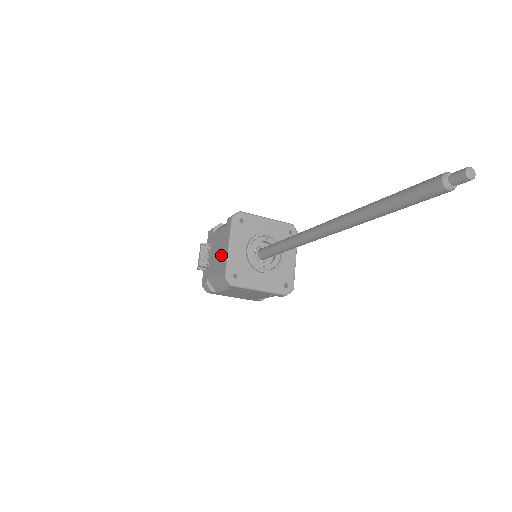
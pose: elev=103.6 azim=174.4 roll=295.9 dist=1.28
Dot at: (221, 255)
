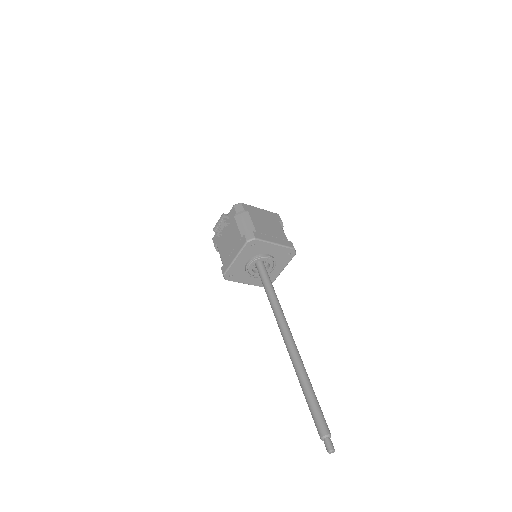
Dot at: (229, 253)
